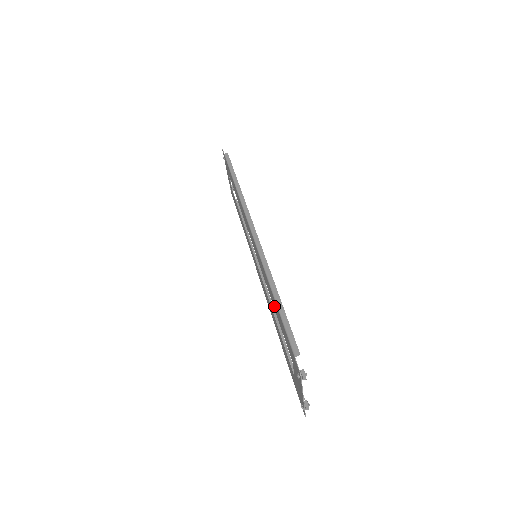
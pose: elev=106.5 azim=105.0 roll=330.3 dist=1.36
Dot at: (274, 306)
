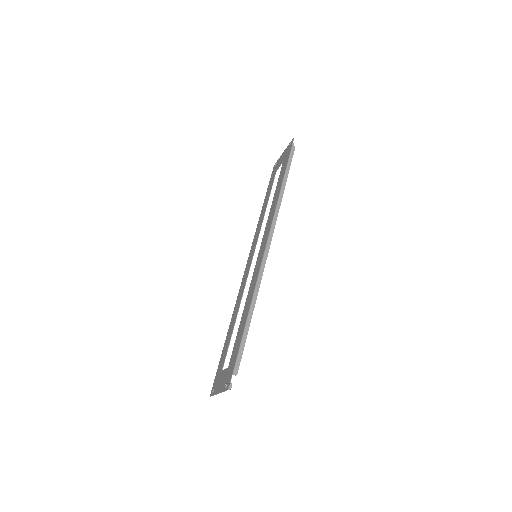
Dot at: (243, 317)
